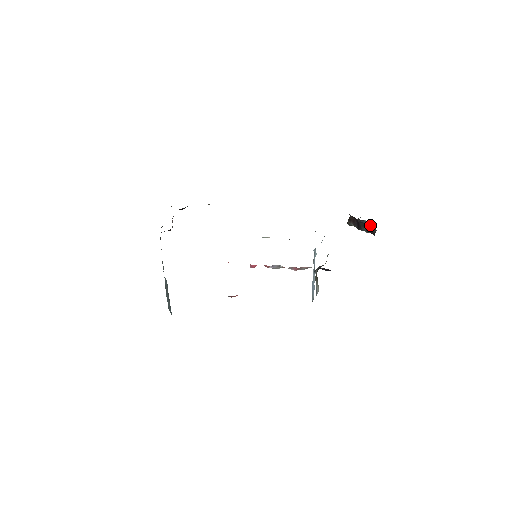
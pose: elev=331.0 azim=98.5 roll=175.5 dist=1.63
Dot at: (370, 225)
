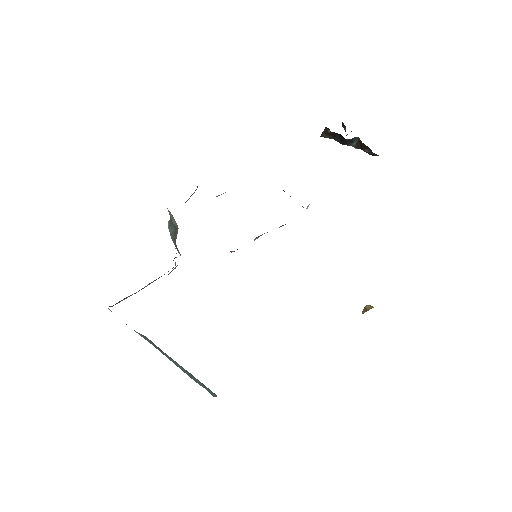
Dot at: (351, 131)
